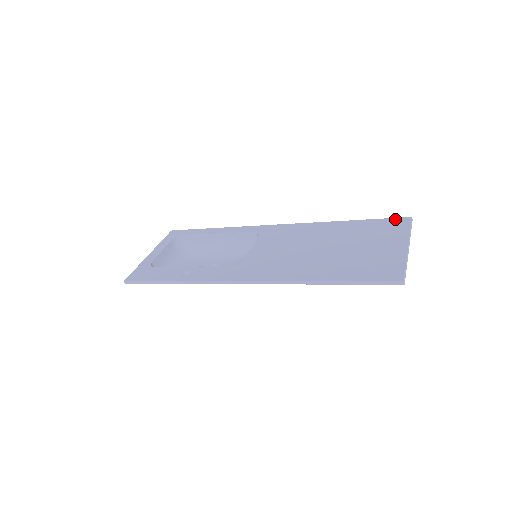
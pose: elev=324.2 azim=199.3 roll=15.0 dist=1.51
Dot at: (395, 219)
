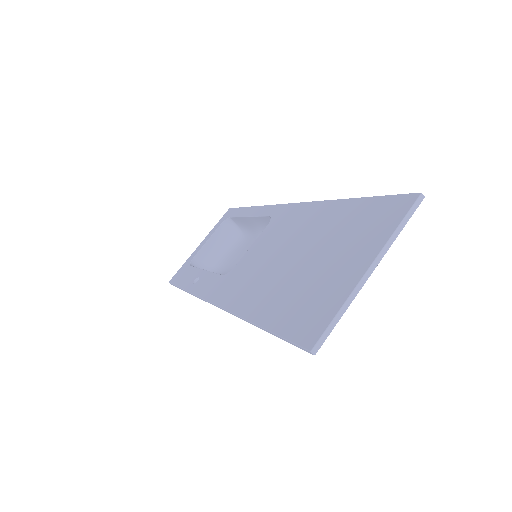
Dot at: (397, 198)
